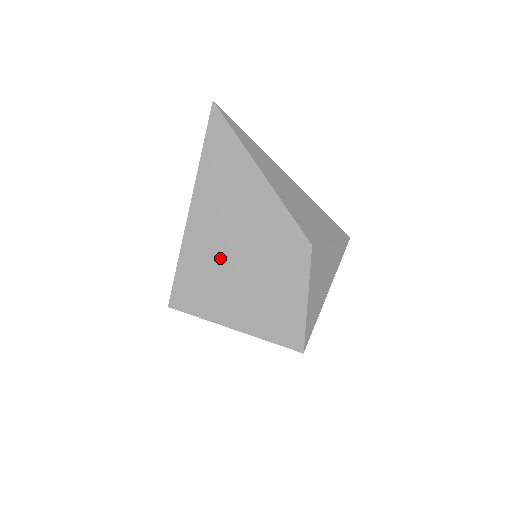
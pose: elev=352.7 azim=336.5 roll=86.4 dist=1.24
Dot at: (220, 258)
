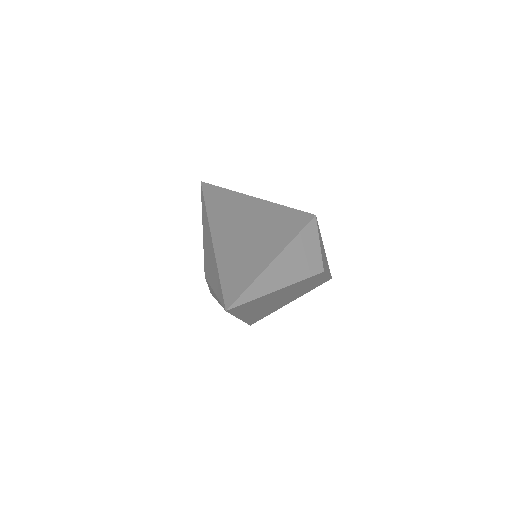
Dot at: (271, 307)
